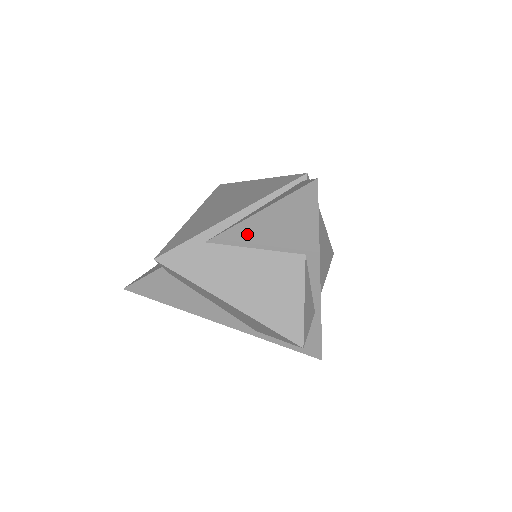
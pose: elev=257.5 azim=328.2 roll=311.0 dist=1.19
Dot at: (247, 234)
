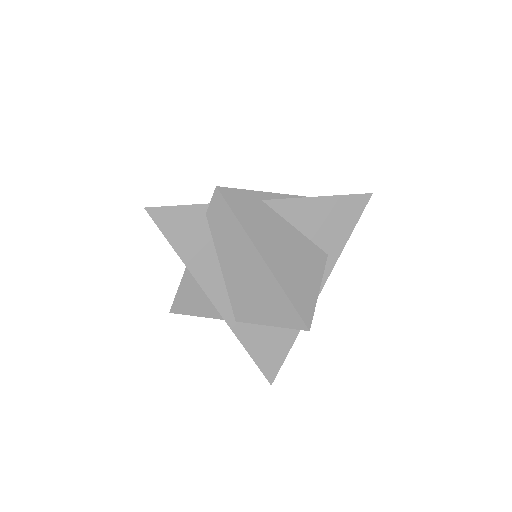
Dot at: (299, 211)
